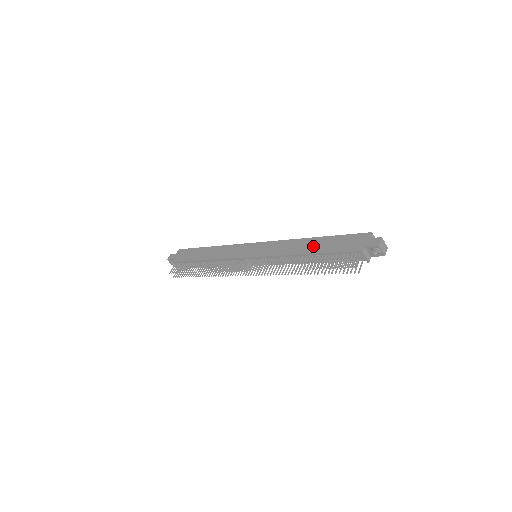
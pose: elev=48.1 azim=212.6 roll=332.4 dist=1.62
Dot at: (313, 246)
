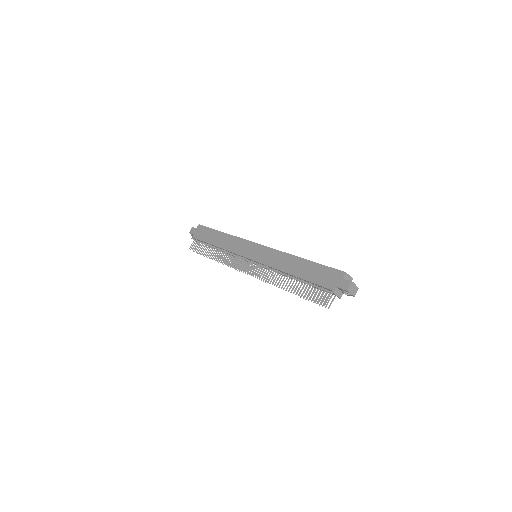
Dot at: (298, 268)
